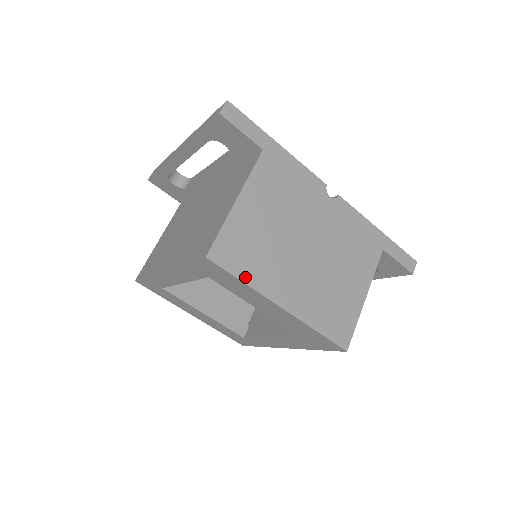
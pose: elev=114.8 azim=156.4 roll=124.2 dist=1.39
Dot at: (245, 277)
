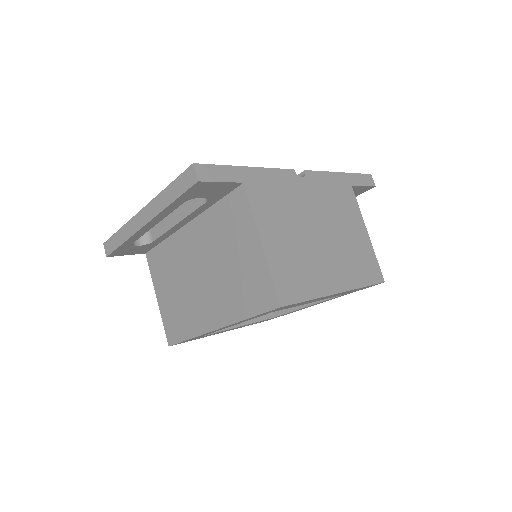
Dot at: (308, 295)
